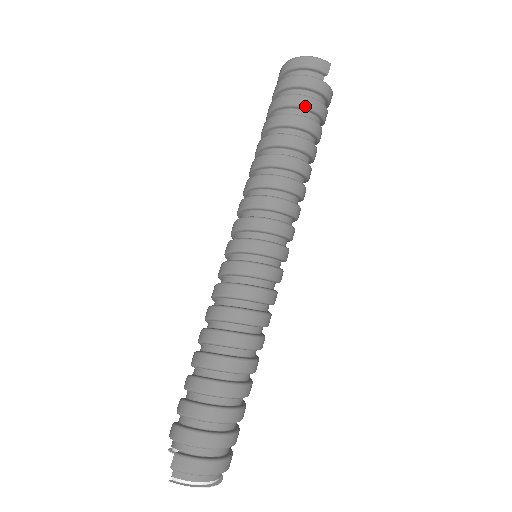
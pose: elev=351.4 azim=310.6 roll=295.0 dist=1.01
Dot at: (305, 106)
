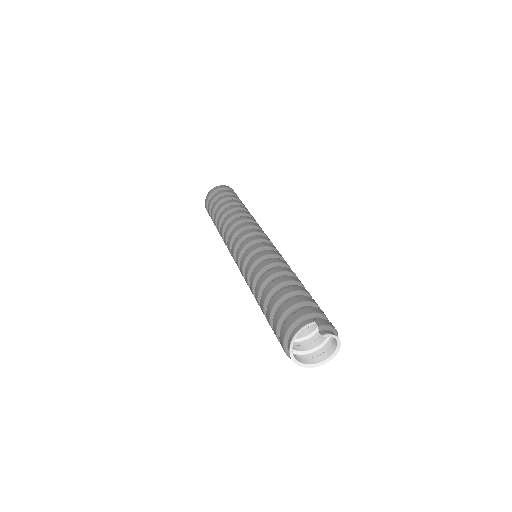
Dot at: occluded
